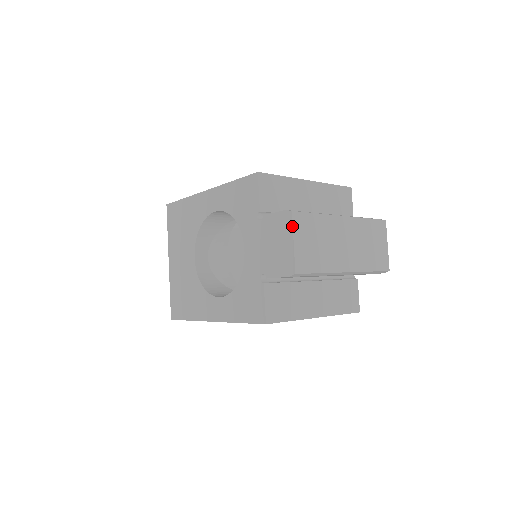
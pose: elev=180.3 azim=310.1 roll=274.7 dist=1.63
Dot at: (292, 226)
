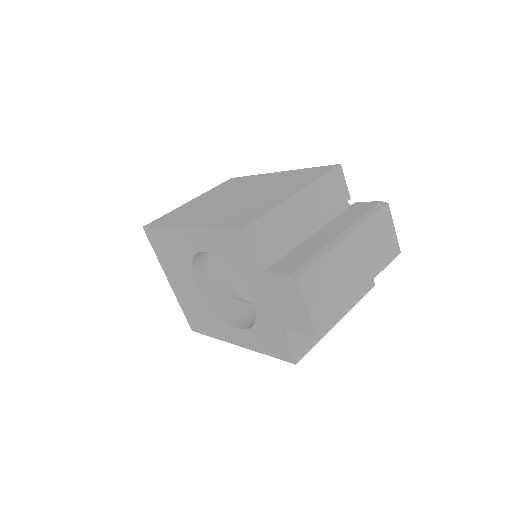
Dot at: (301, 293)
